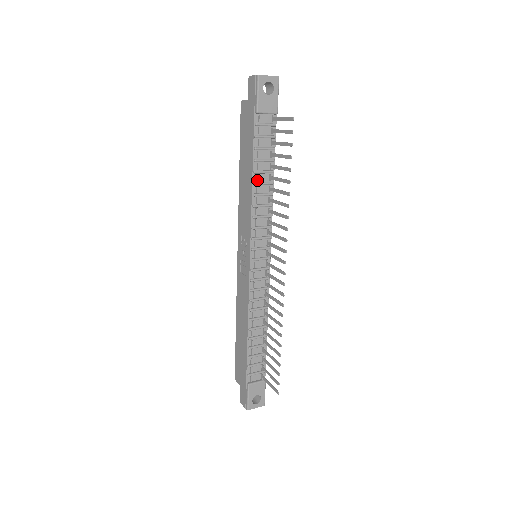
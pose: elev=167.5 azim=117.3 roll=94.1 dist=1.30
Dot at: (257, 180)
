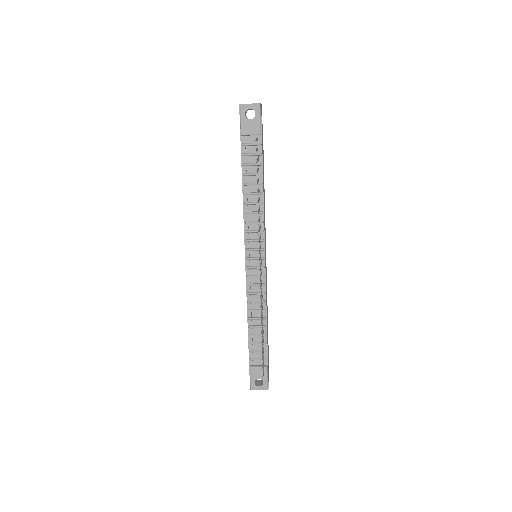
Dot at: (246, 191)
